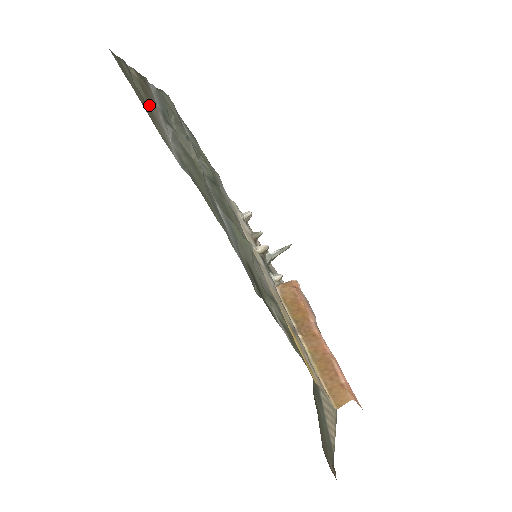
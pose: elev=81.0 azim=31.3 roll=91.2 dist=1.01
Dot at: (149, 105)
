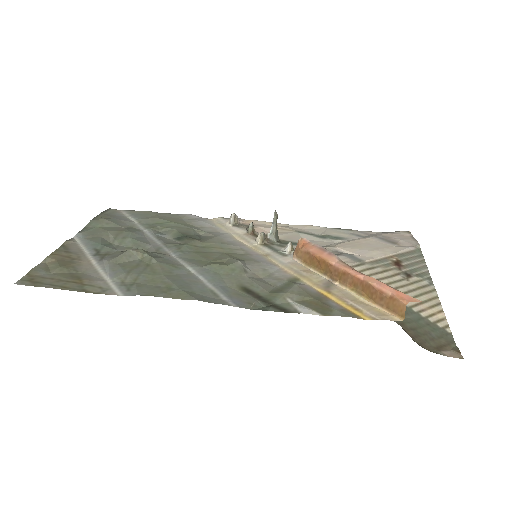
Dot at: (77, 271)
